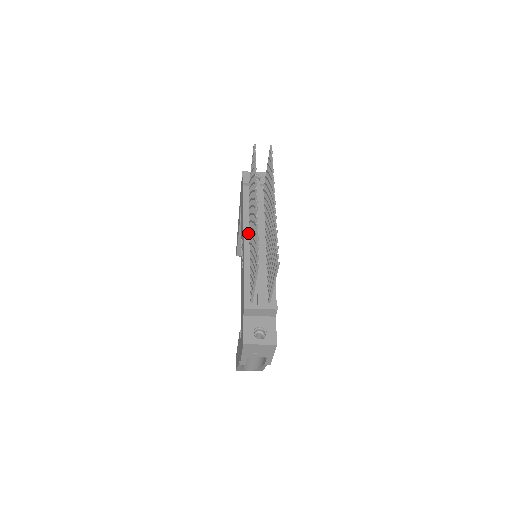
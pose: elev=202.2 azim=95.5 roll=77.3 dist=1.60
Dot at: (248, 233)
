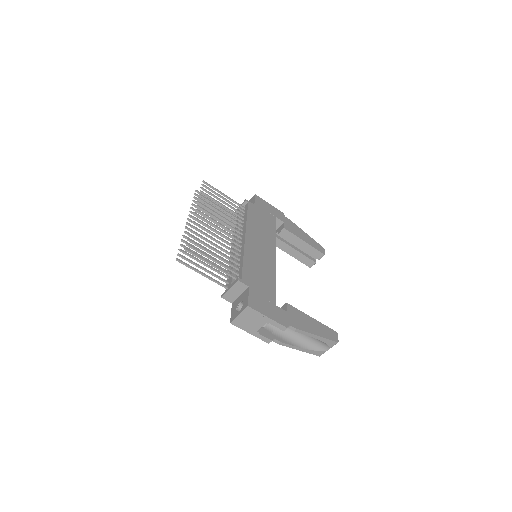
Dot at: occluded
